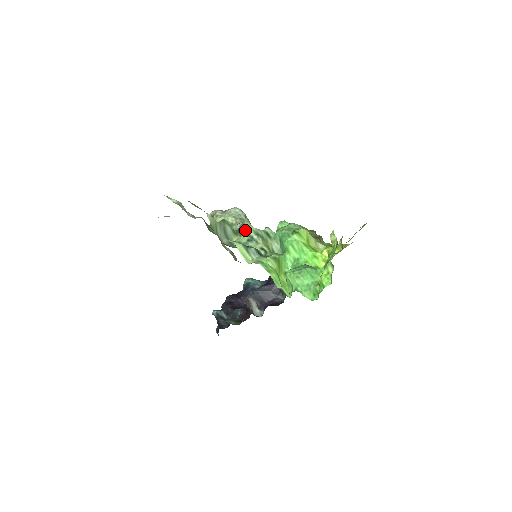
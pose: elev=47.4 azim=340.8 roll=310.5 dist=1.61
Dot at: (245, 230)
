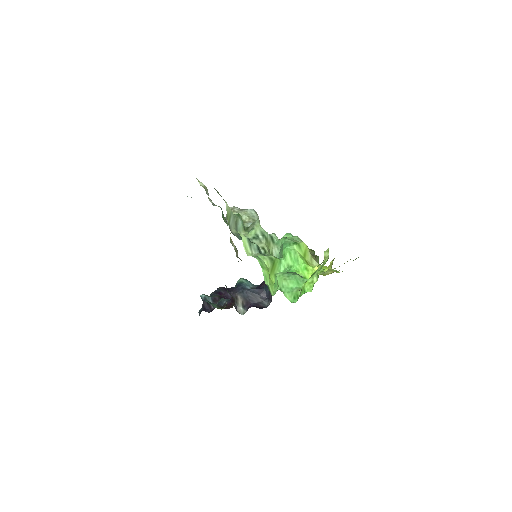
Dot at: (254, 228)
